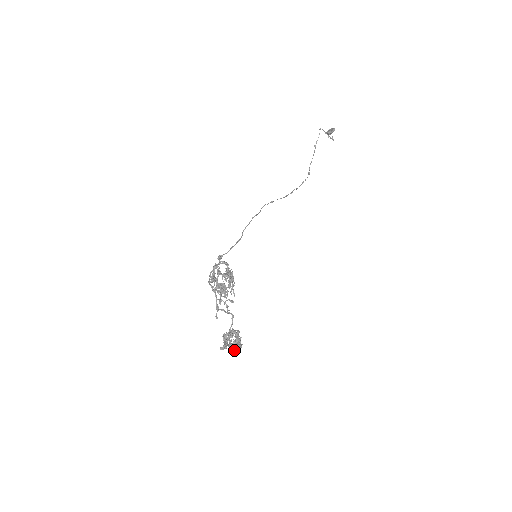
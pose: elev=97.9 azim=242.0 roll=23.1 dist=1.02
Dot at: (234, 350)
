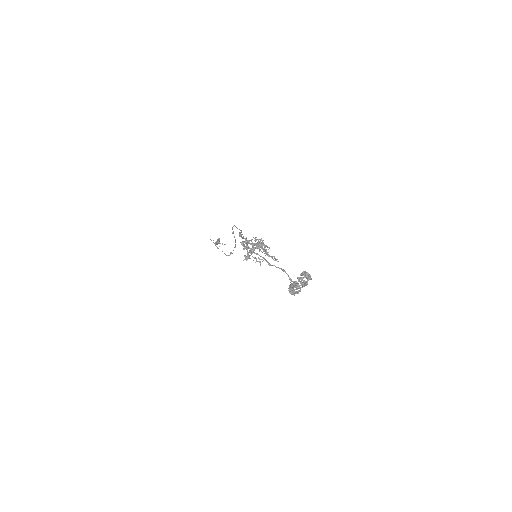
Dot at: (308, 278)
